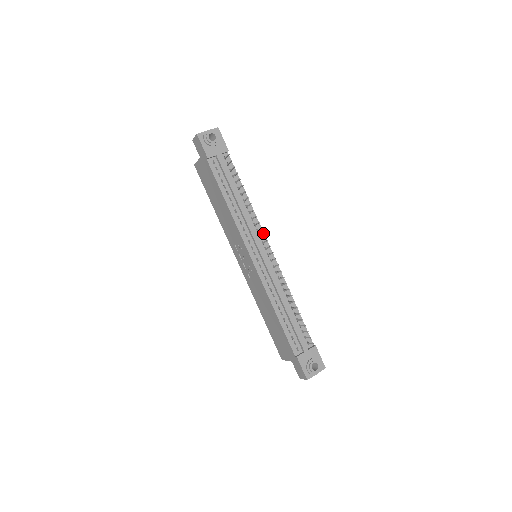
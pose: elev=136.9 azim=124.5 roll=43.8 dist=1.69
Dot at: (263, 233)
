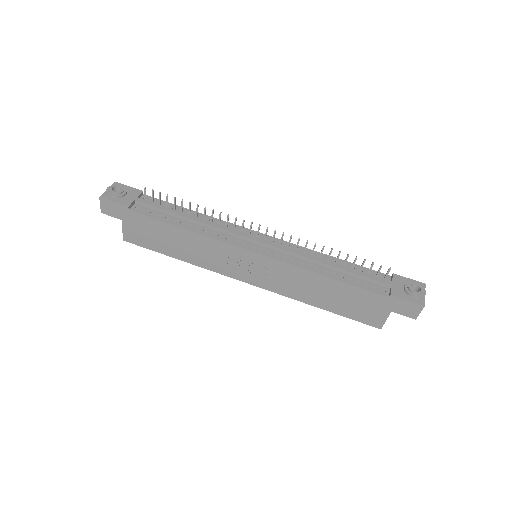
Dot at: (241, 227)
